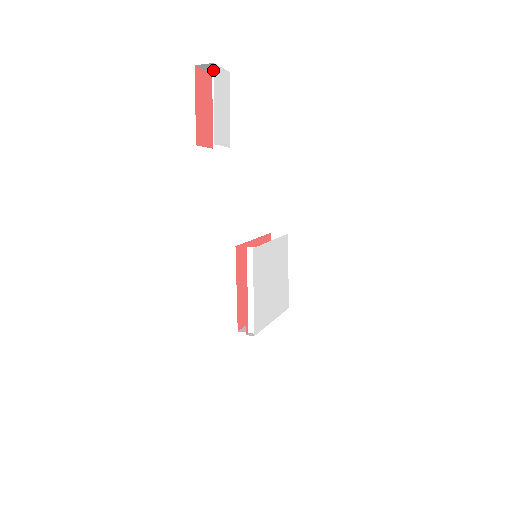
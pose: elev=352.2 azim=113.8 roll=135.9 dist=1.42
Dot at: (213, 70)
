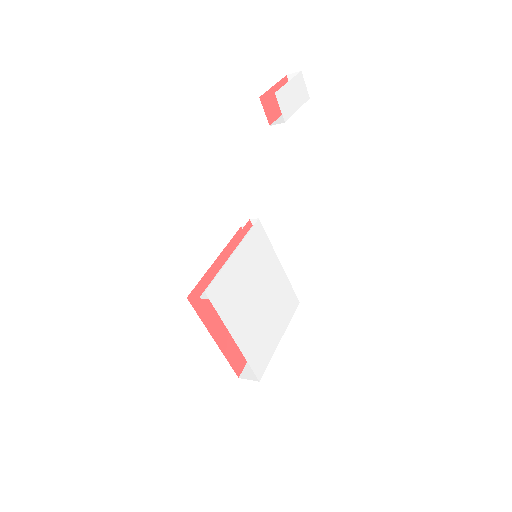
Dot at: occluded
